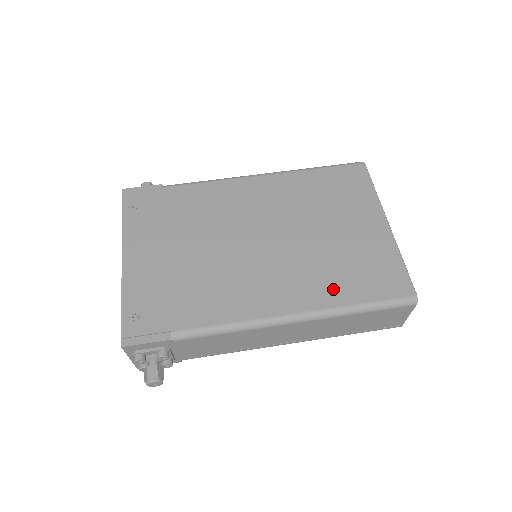
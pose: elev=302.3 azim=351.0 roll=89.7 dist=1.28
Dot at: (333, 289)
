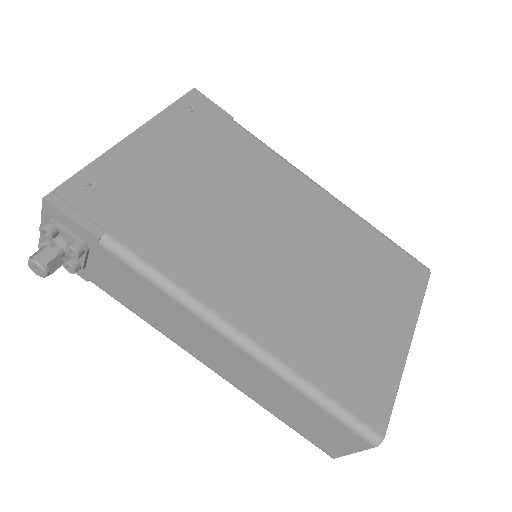
Dot at: (305, 349)
